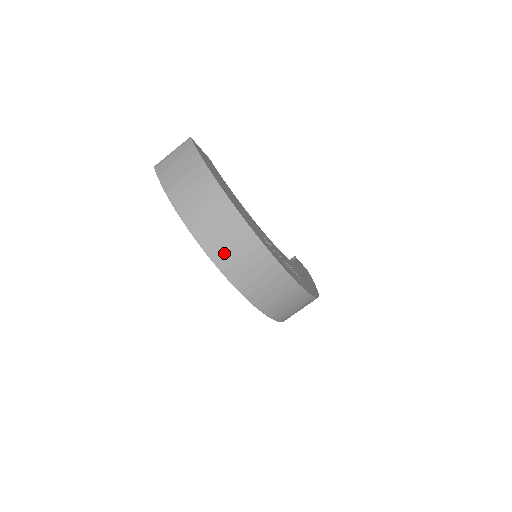
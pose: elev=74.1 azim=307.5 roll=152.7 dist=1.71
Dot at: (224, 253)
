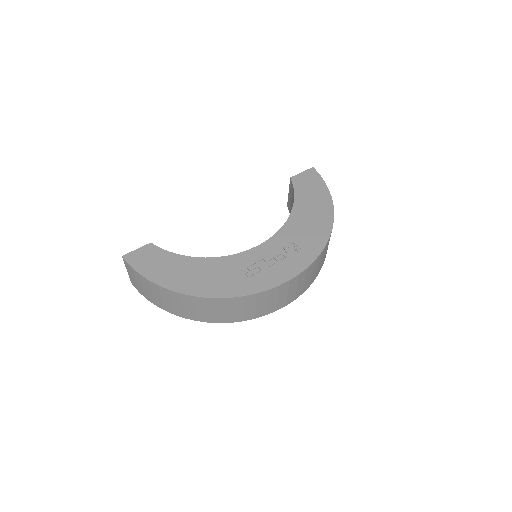
Dot at: (229, 316)
